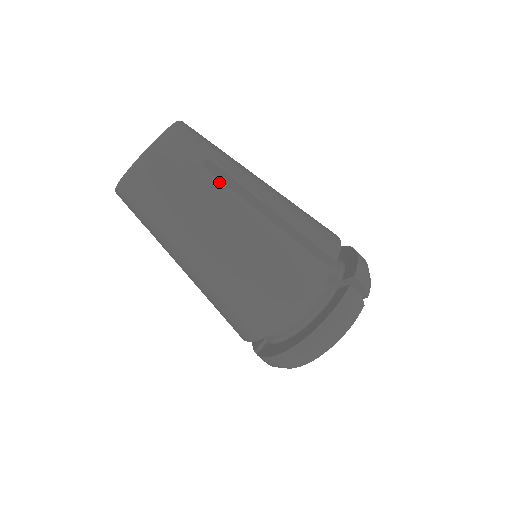
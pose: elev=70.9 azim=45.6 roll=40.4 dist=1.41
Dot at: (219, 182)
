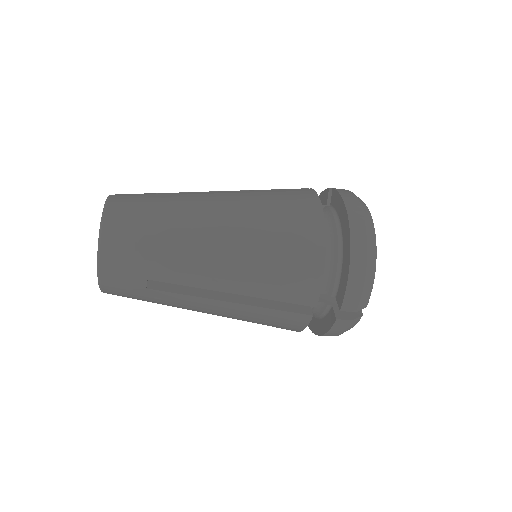
Dot at: (170, 294)
